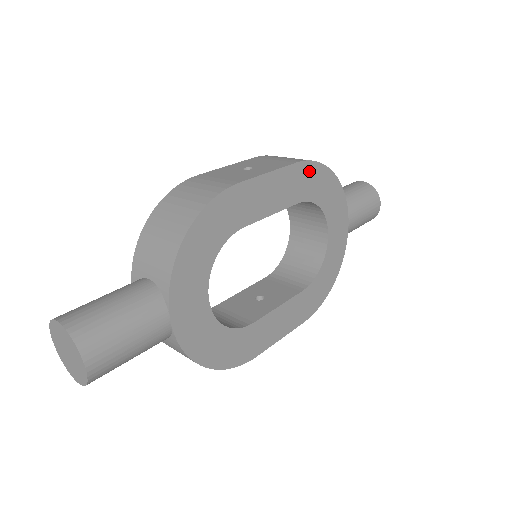
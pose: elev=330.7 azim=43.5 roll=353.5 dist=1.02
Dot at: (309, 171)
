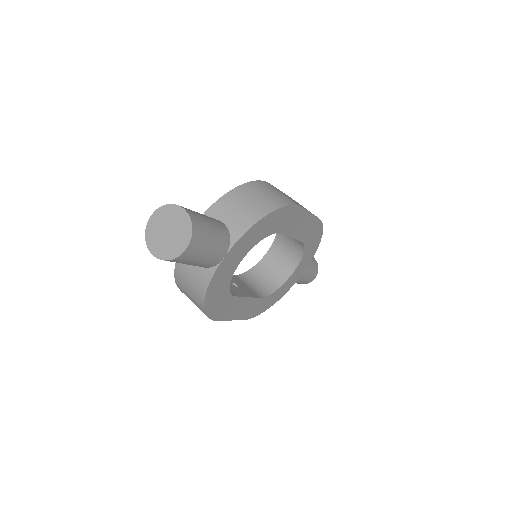
Dot at: (318, 228)
